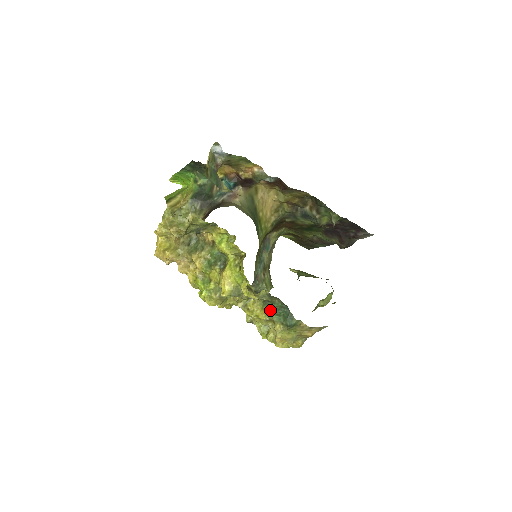
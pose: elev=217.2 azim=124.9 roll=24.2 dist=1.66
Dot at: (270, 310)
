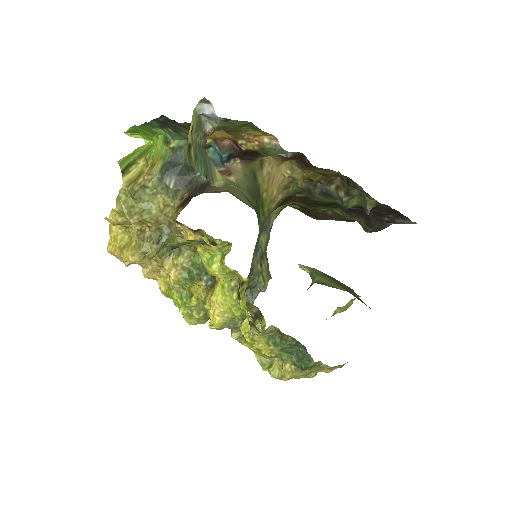
Dot at: (278, 347)
